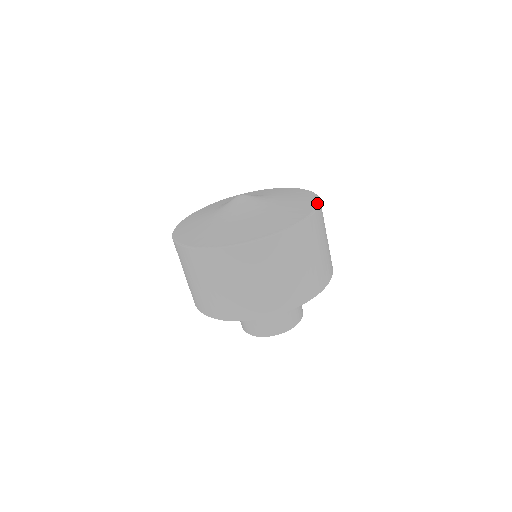
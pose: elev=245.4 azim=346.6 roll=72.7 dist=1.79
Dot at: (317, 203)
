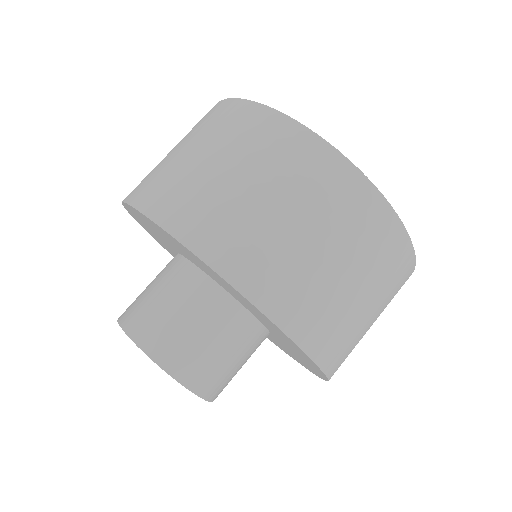
Dot at: occluded
